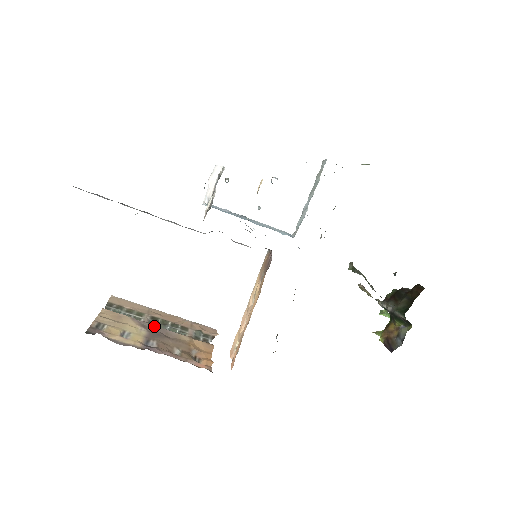
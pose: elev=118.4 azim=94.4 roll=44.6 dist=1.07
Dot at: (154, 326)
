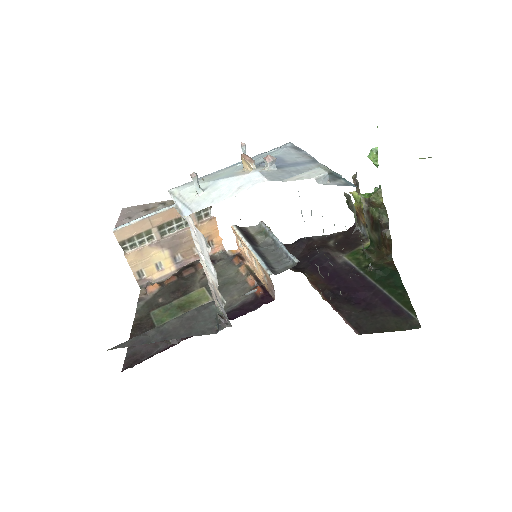
Dot at: (168, 239)
